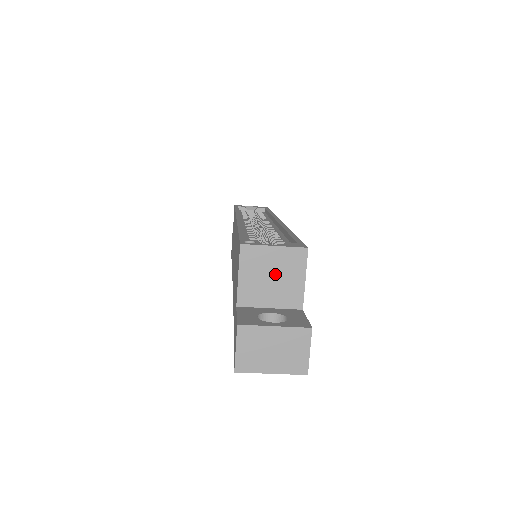
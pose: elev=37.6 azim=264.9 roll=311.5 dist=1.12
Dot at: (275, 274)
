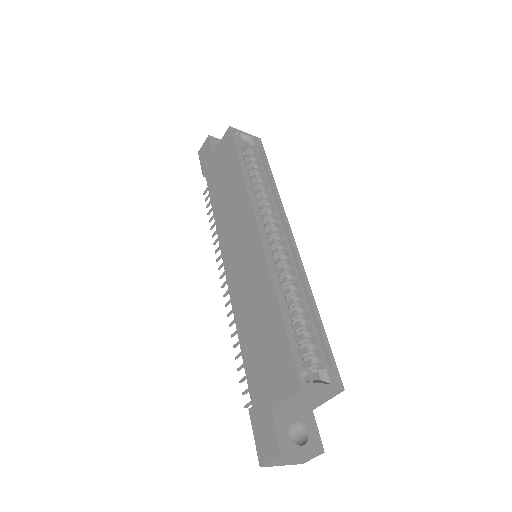
Dot at: (311, 399)
